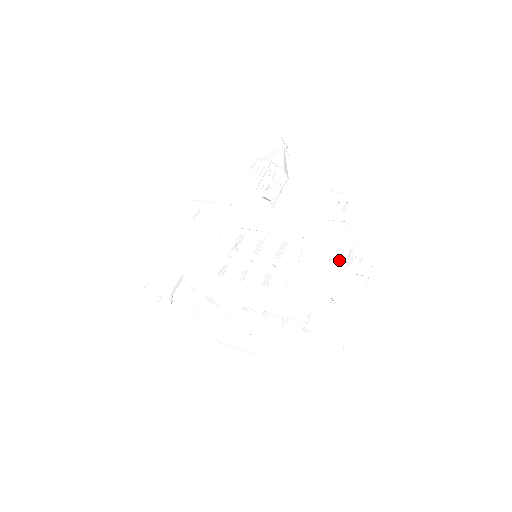
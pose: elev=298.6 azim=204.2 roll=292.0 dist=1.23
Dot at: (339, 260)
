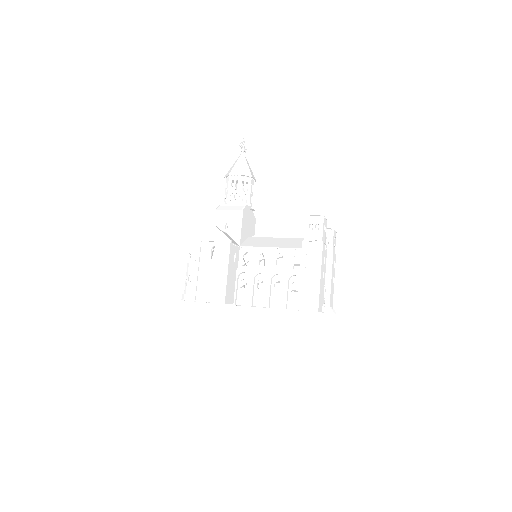
Dot at: (323, 266)
